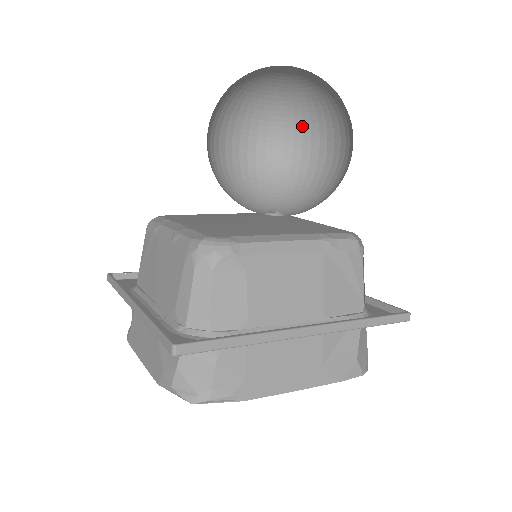
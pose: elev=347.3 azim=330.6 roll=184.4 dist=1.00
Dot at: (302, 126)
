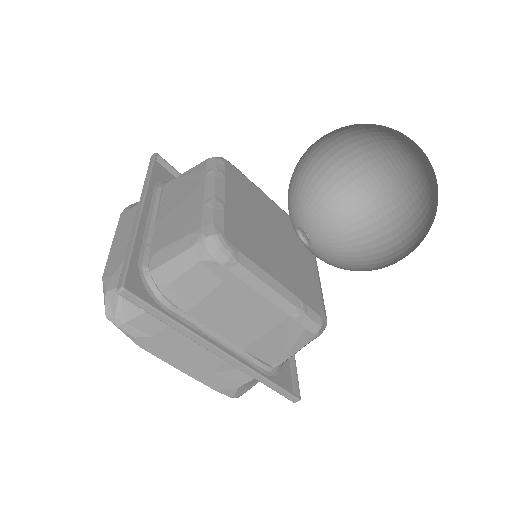
Dot at: (397, 195)
